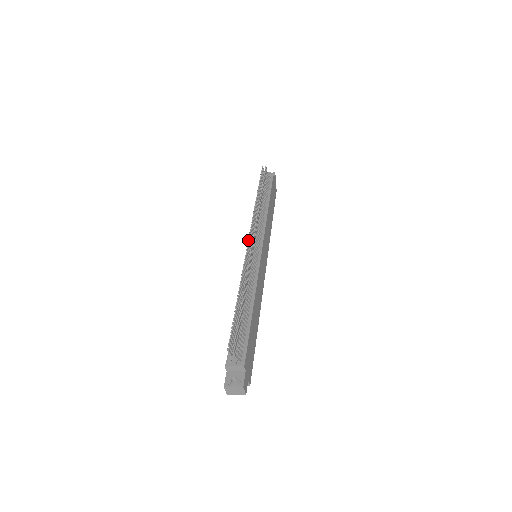
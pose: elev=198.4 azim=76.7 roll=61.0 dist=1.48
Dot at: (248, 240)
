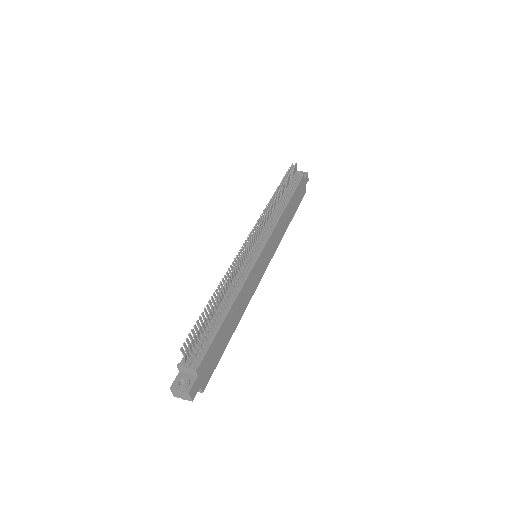
Dot at: (247, 237)
